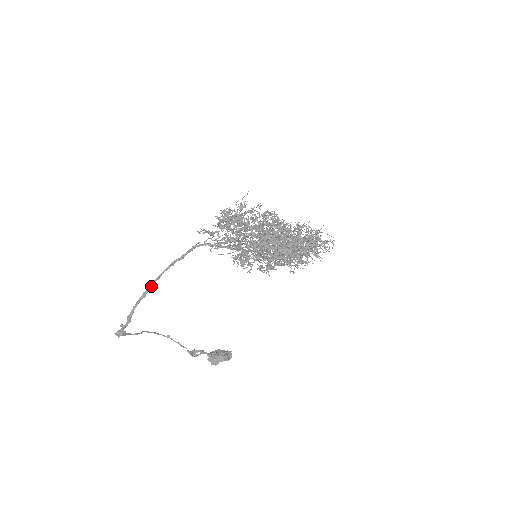
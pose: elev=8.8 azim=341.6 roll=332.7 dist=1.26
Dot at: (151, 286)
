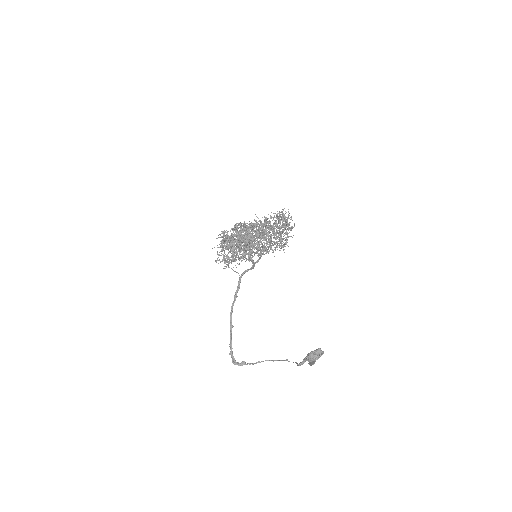
Dot at: (231, 317)
